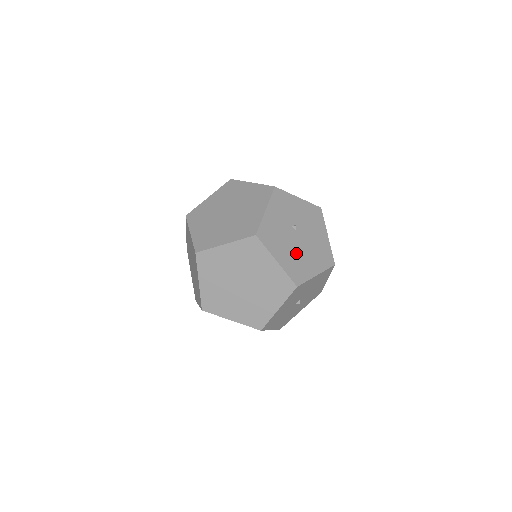
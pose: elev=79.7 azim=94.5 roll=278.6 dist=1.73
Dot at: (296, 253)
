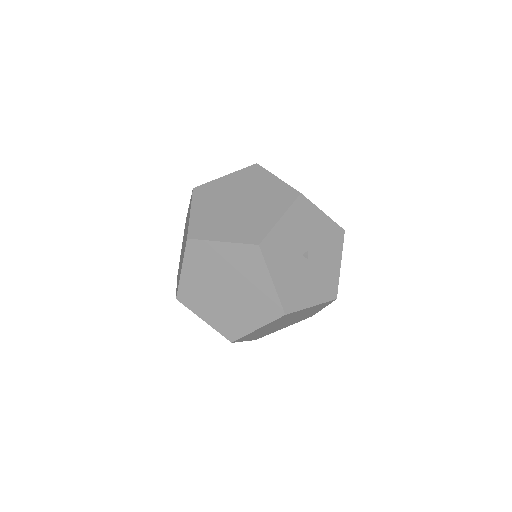
Dot at: occluded
